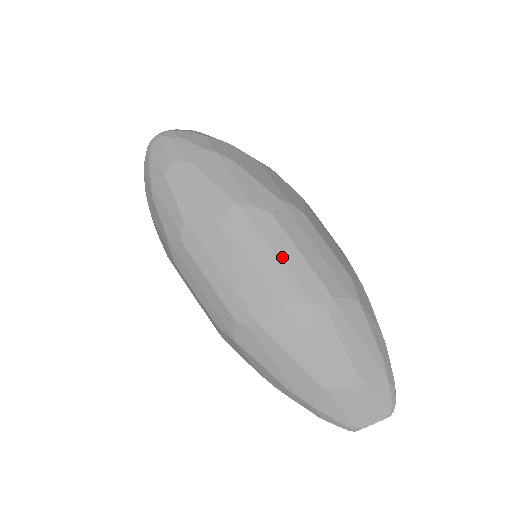
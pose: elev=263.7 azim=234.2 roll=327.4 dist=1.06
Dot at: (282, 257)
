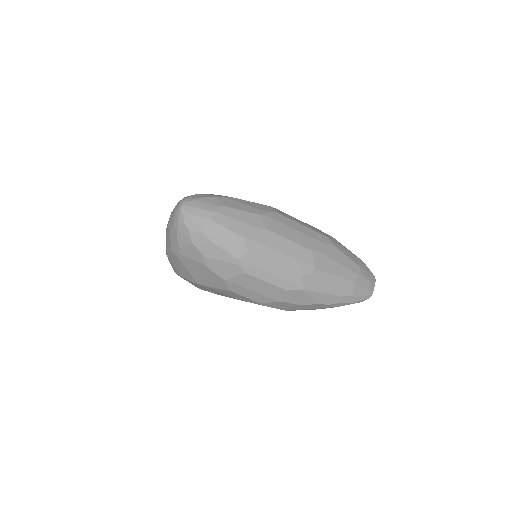
Dot at: (298, 229)
